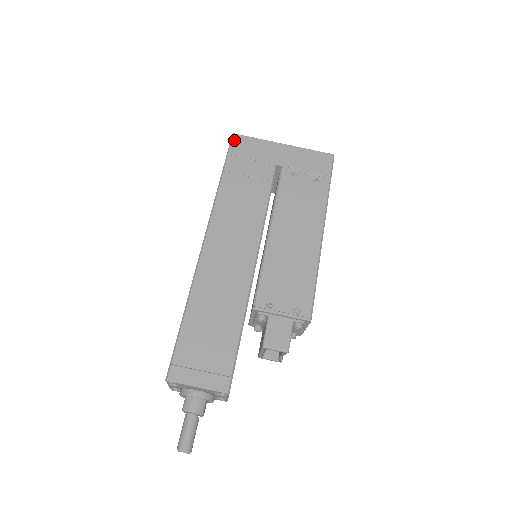
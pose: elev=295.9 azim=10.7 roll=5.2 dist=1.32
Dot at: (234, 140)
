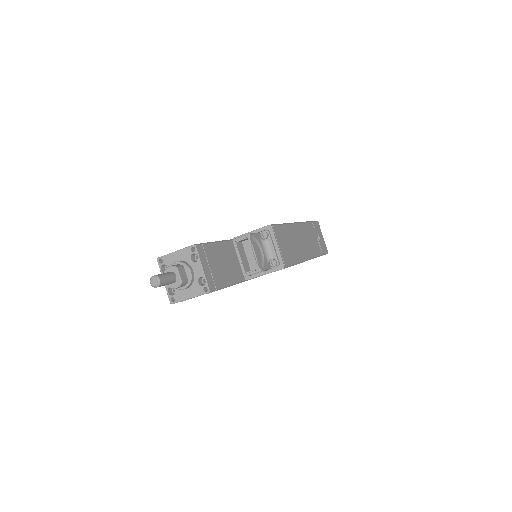
Dot at: occluded
